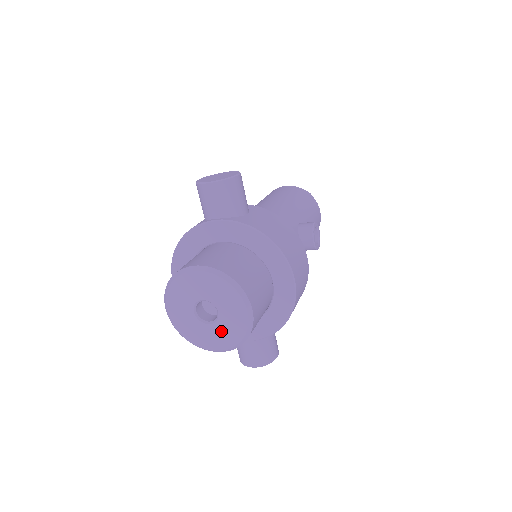
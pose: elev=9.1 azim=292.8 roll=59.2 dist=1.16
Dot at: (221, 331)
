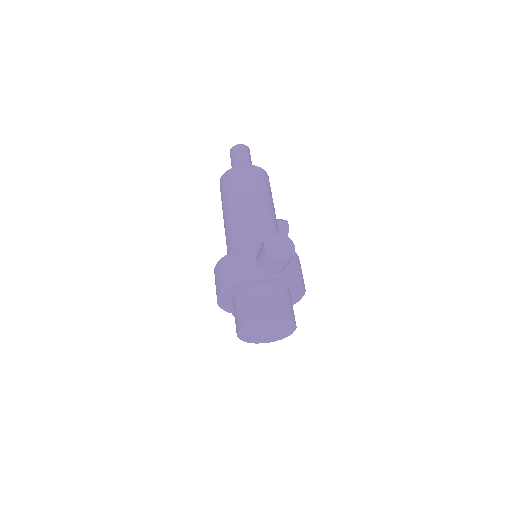
Dot at: (270, 338)
